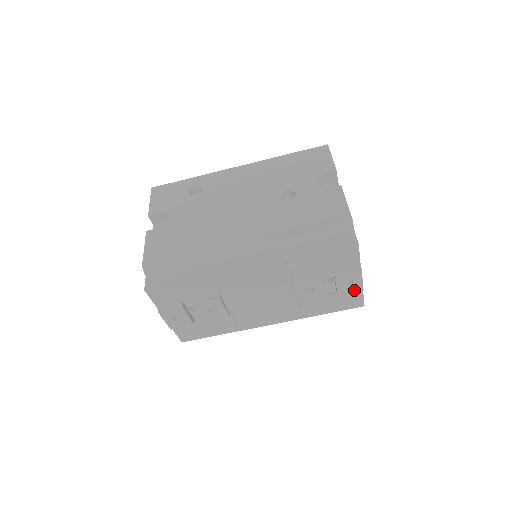
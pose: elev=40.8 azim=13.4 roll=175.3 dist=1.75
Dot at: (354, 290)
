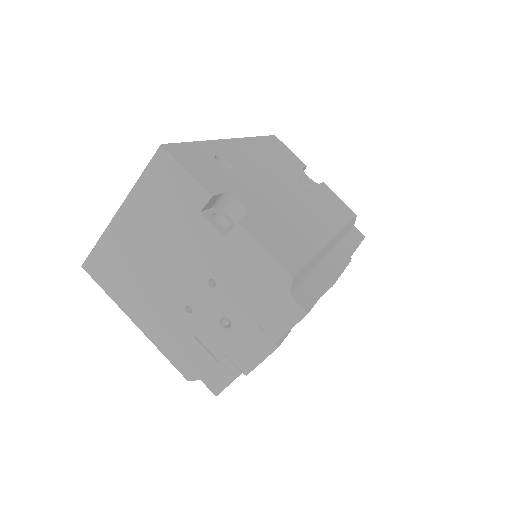
Dot at: occluded
